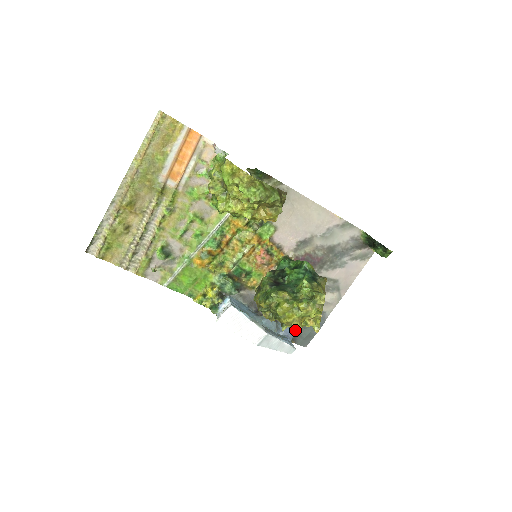
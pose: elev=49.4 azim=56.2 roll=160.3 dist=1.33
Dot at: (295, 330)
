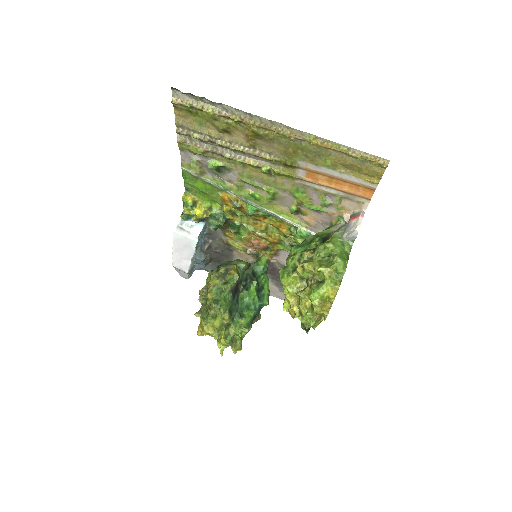
Dot at: (200, 332)
